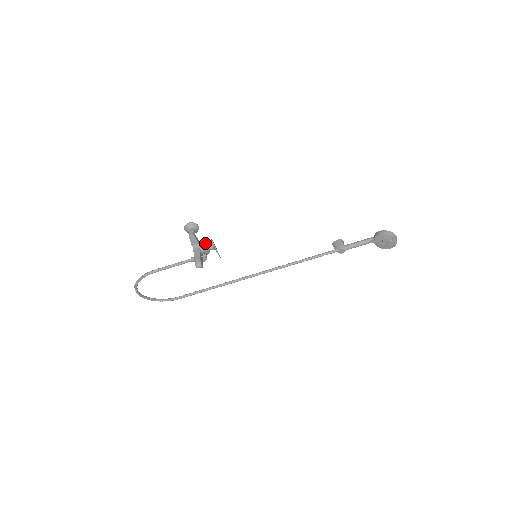
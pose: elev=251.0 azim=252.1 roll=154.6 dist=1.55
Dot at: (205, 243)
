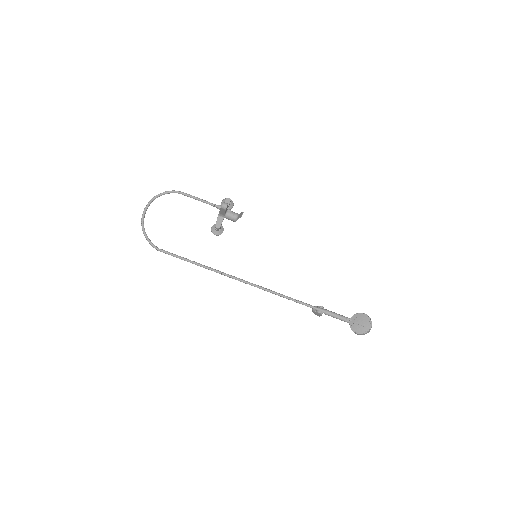
Dot at: occluded
